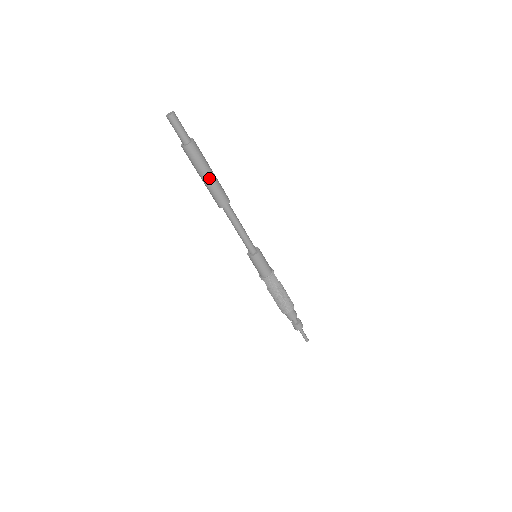
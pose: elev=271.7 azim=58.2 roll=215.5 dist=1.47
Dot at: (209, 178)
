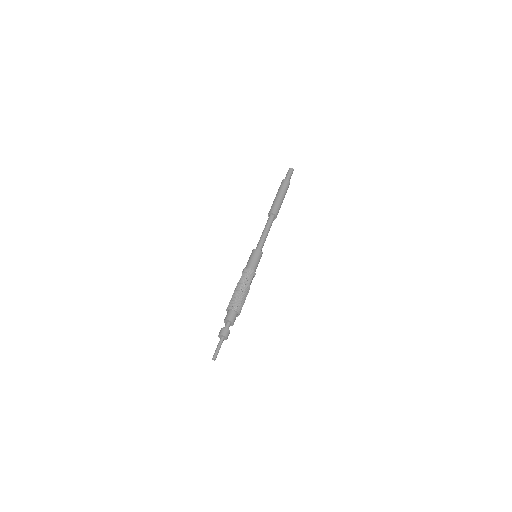
Dot at: (280, 197)
